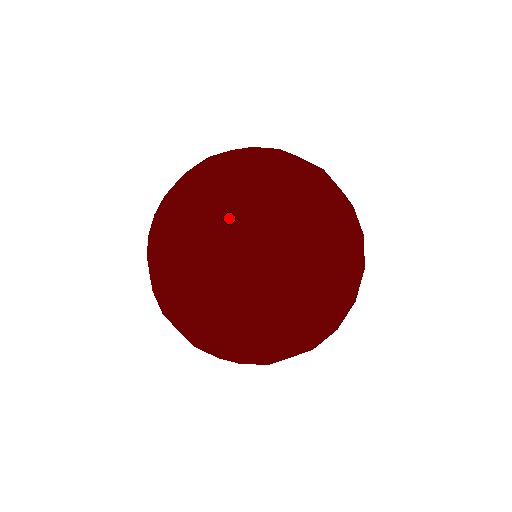
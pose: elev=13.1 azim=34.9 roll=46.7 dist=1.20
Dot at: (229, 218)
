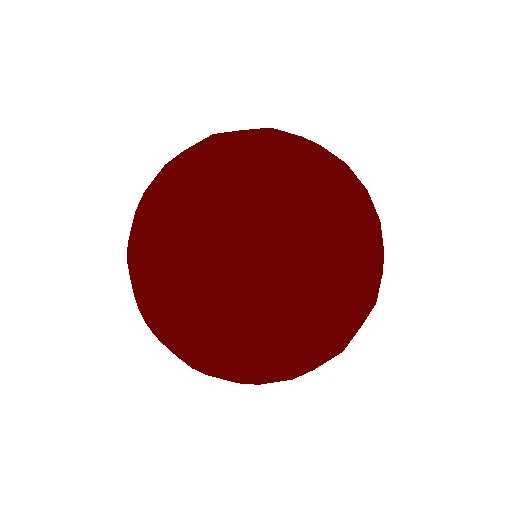
Dot at: (178, 278)
